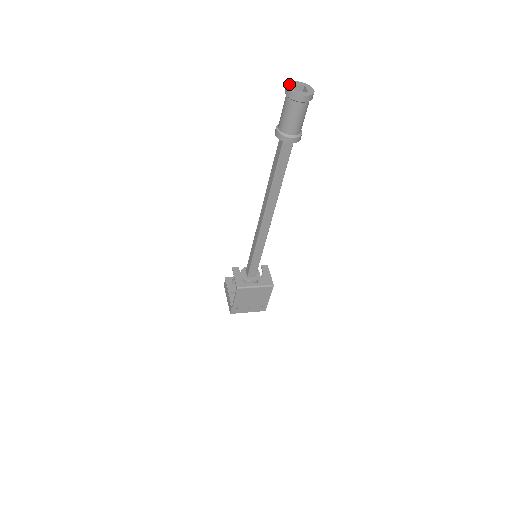
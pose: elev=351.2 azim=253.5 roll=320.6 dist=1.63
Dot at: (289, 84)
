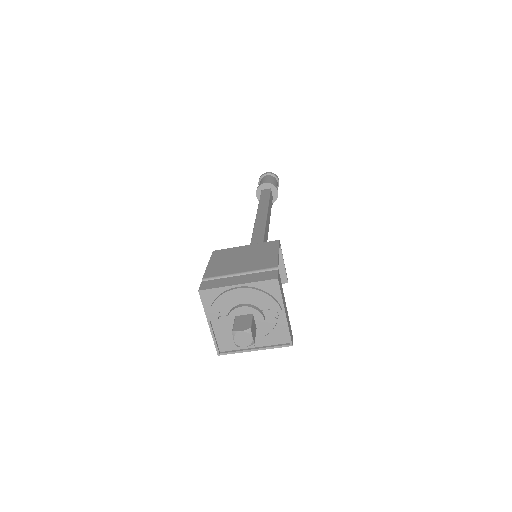
Dot at: occluded
